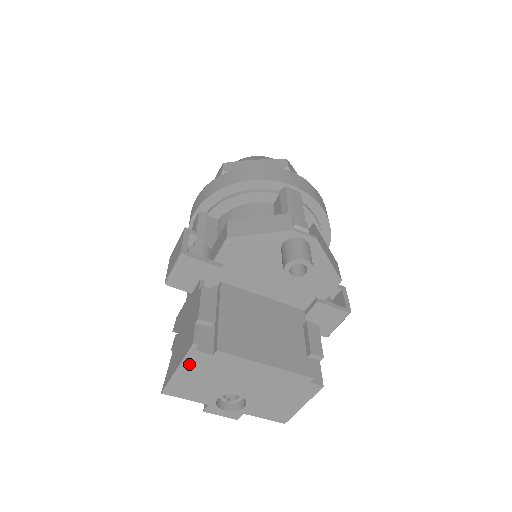
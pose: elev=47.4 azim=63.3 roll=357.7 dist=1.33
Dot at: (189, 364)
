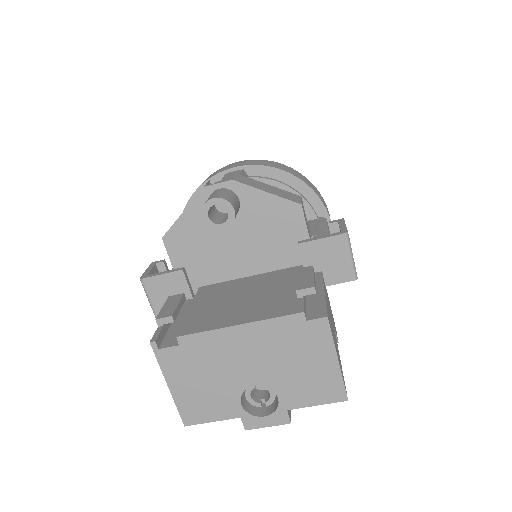
Dot at: (171, 371)
